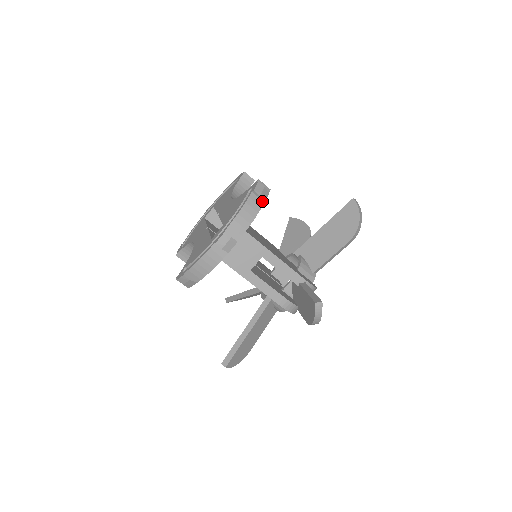
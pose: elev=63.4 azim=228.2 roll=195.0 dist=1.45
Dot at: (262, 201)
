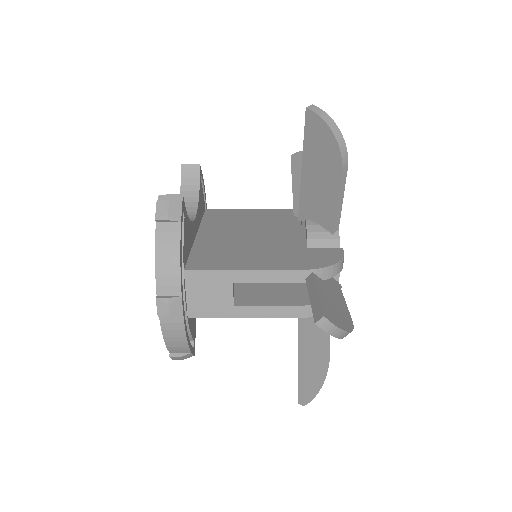
Dot at: (176, 223)
